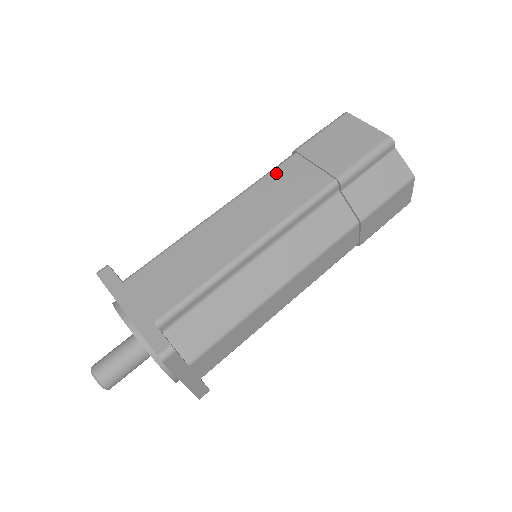
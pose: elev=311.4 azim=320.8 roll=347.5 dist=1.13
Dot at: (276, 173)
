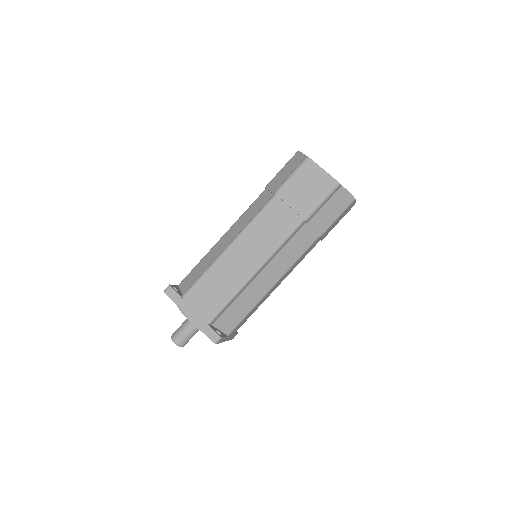
Dot at: (264, 213)
